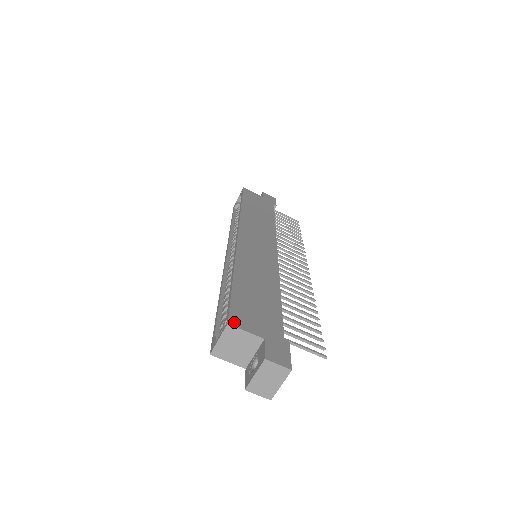
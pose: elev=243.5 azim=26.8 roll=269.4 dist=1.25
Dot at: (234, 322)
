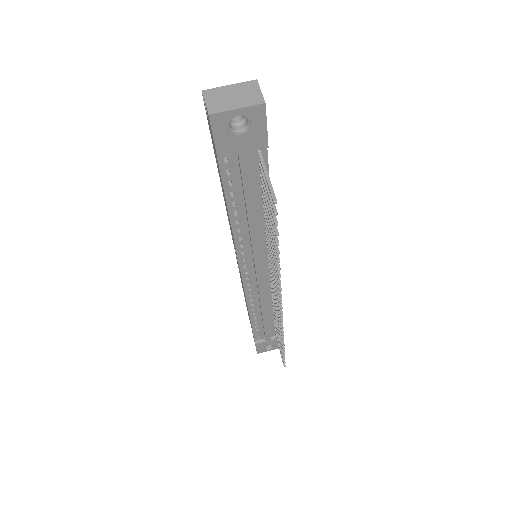
Dot at: occluded
